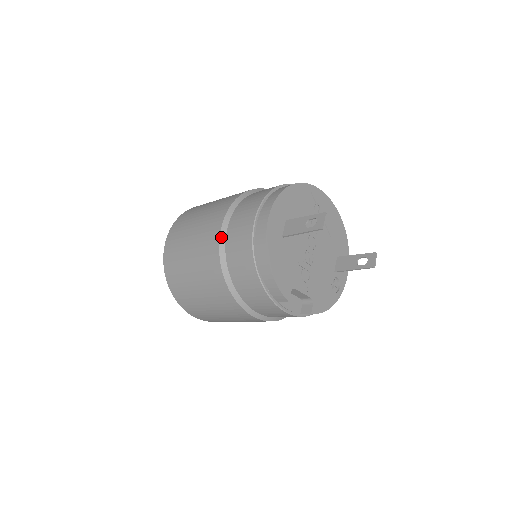
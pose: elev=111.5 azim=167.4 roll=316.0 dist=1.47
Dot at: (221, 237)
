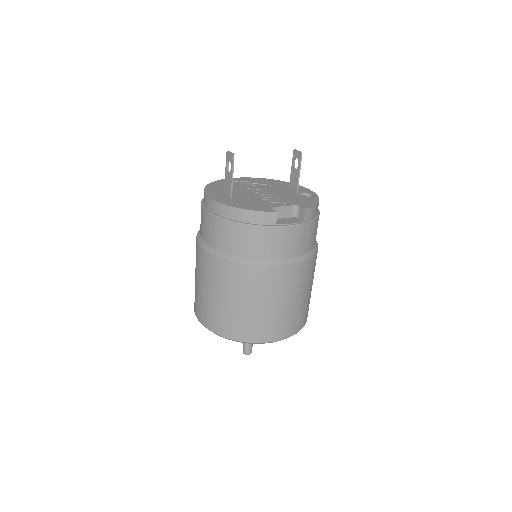
Dot at: (207, 250)
